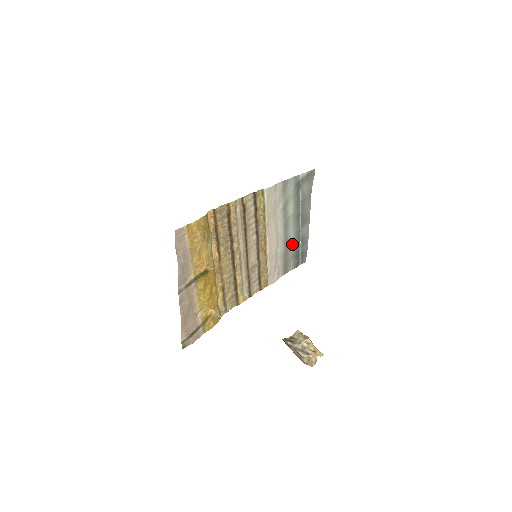
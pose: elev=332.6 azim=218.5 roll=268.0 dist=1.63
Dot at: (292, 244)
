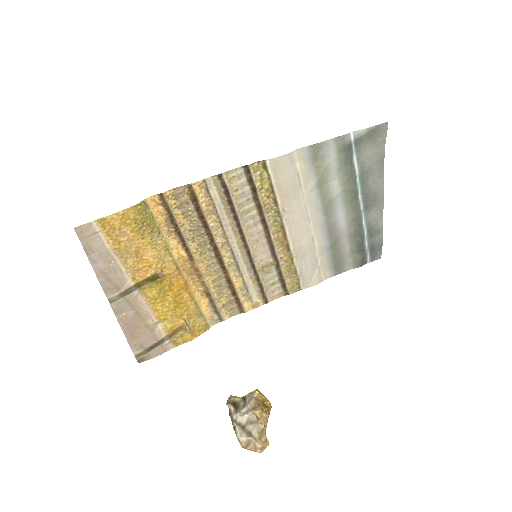
Dot at: (347, 235)
